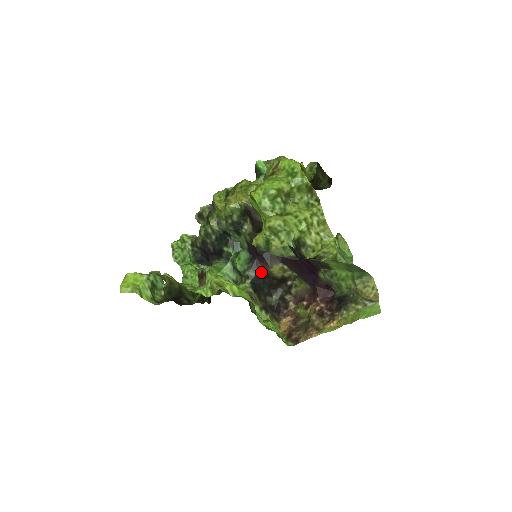
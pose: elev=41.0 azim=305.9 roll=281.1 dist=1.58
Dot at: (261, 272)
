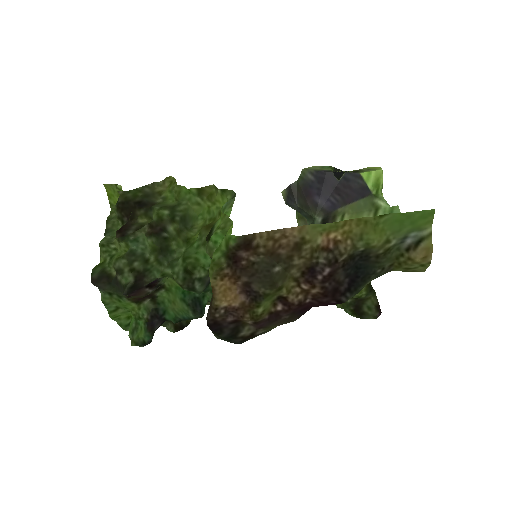
Dot at: occluded
